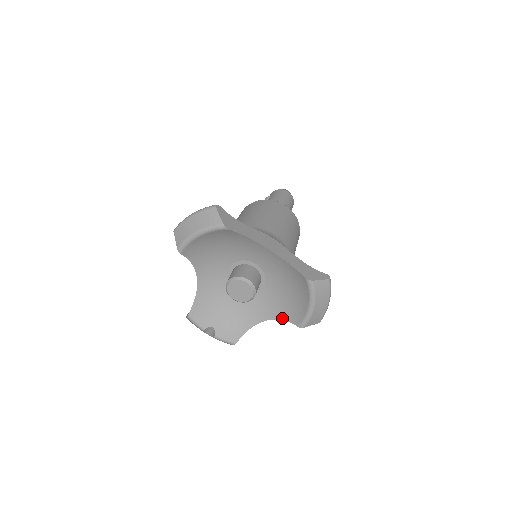
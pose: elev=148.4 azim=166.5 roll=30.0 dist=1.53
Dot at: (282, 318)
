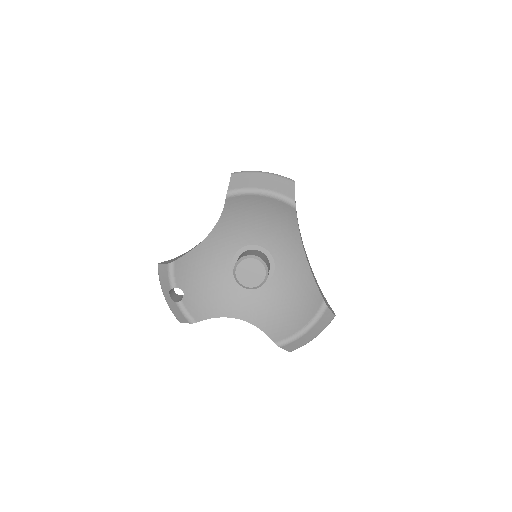
Dot at: (259, 326)
